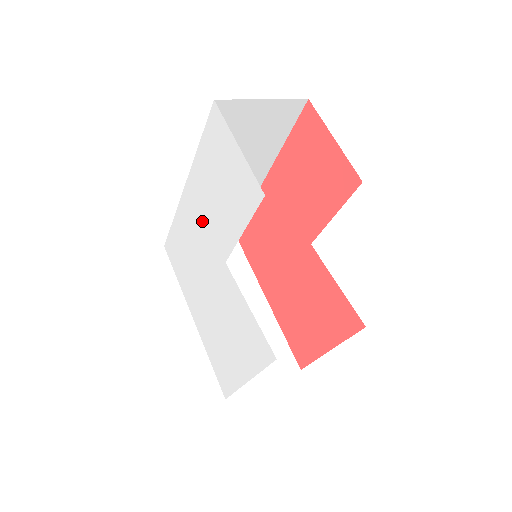
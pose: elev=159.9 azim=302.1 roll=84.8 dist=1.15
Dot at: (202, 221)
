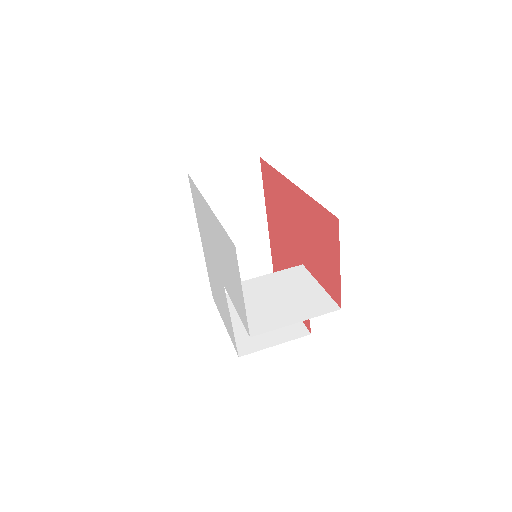
Dot at: (215, 243)
